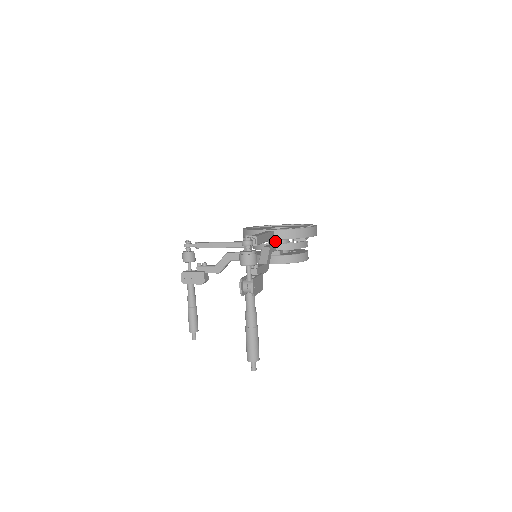
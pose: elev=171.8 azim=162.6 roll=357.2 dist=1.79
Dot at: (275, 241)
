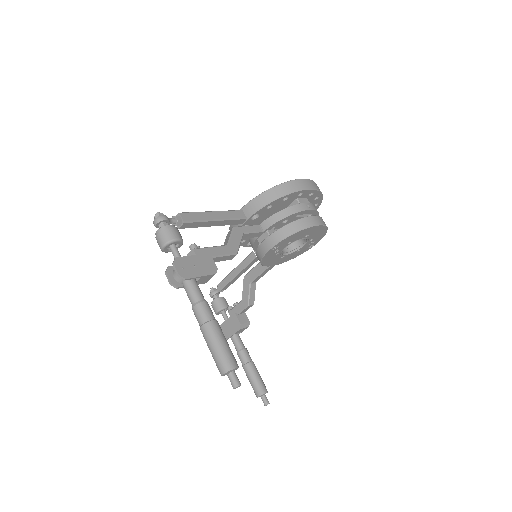
Dot at: occluded
